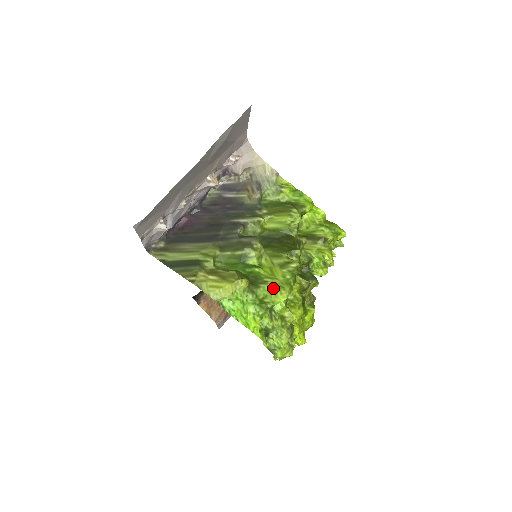
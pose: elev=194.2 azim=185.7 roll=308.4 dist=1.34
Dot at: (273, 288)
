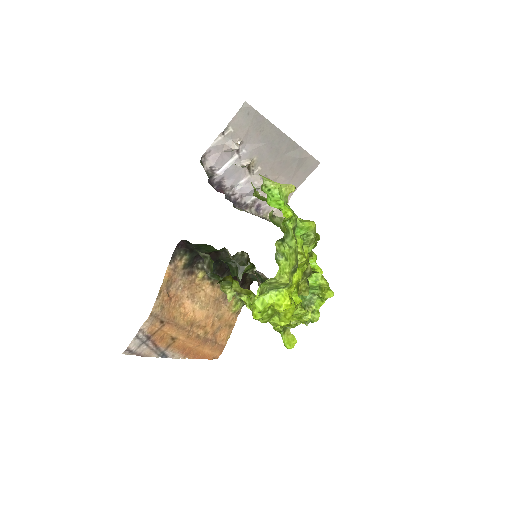
Dot at: occluded
